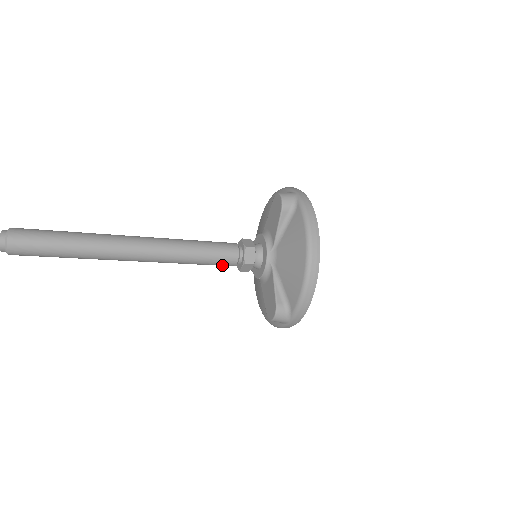
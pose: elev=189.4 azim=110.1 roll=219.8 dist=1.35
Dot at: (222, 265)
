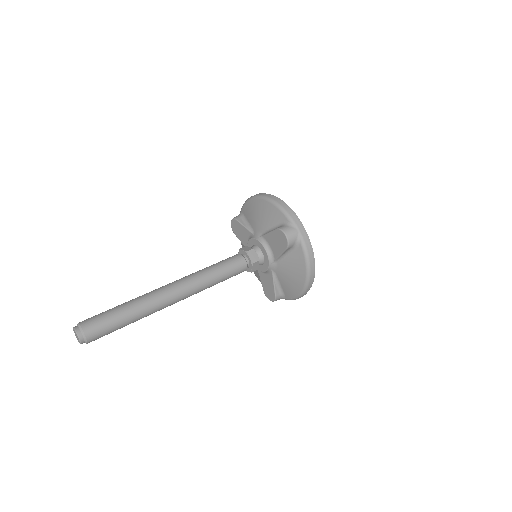
Dot at: occluded
